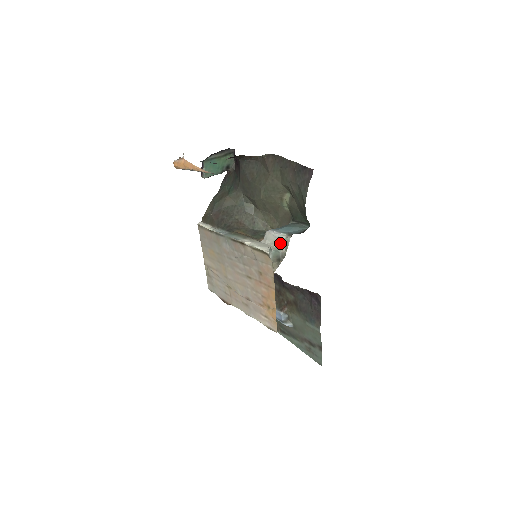
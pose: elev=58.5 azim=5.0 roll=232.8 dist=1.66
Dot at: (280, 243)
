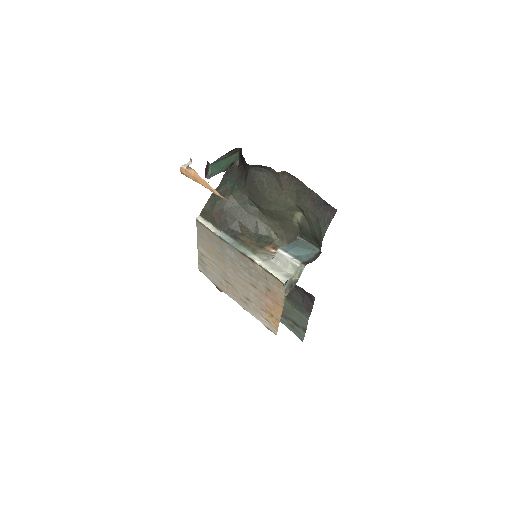
Dot at: (293, 269)
